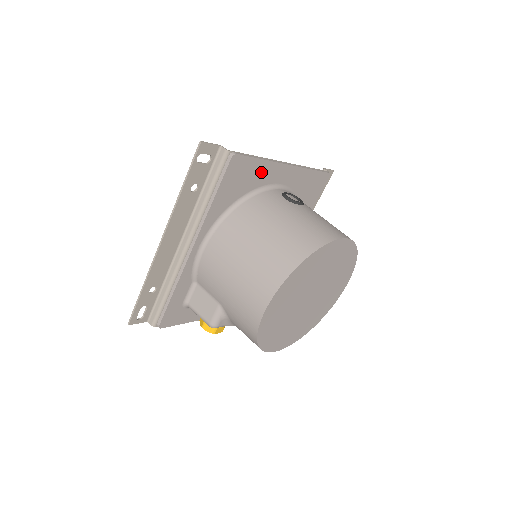
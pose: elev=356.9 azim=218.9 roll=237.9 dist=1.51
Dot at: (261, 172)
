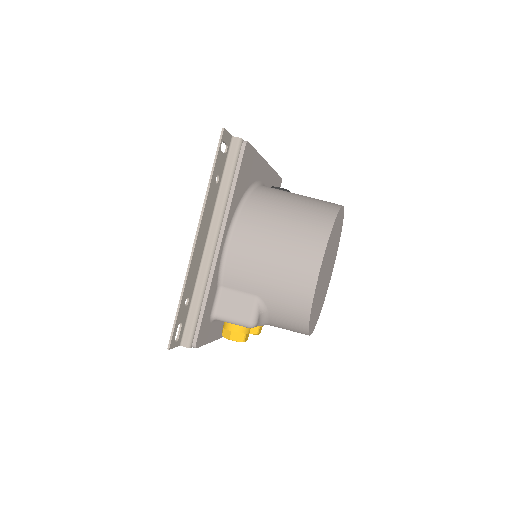
Dot at: (256, 166)
